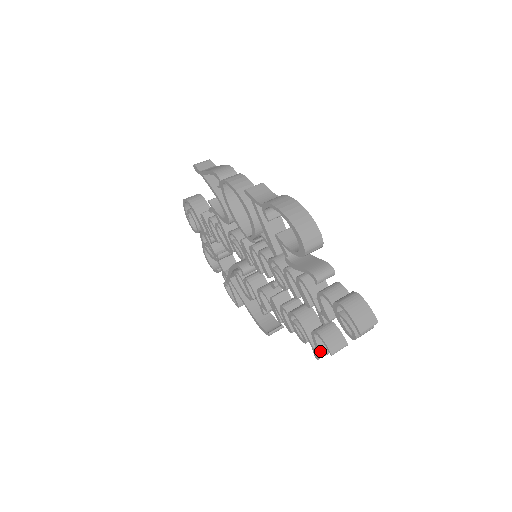
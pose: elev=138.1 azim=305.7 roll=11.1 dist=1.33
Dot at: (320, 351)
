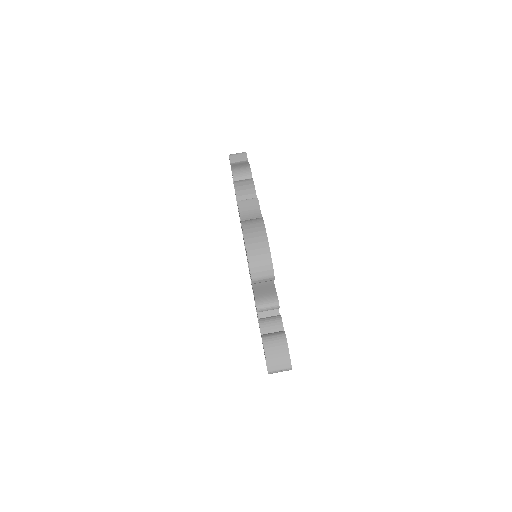
Dot at: occluded
